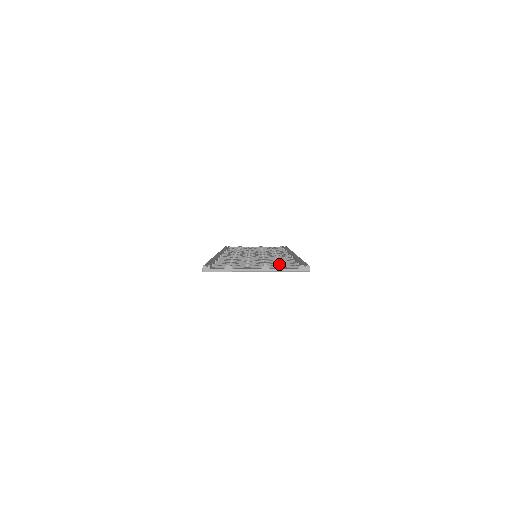
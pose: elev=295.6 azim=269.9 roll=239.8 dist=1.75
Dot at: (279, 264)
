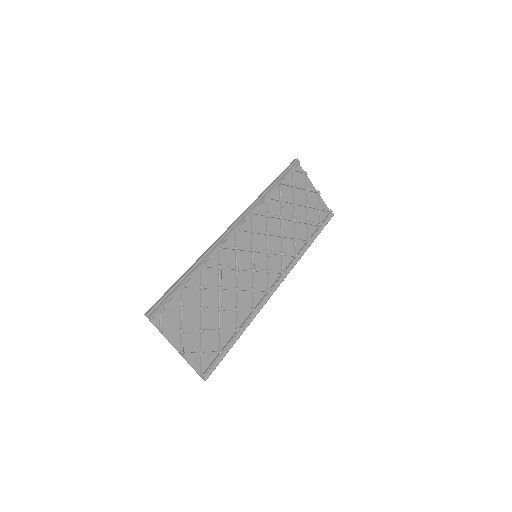
Dot at: (200, 352)
